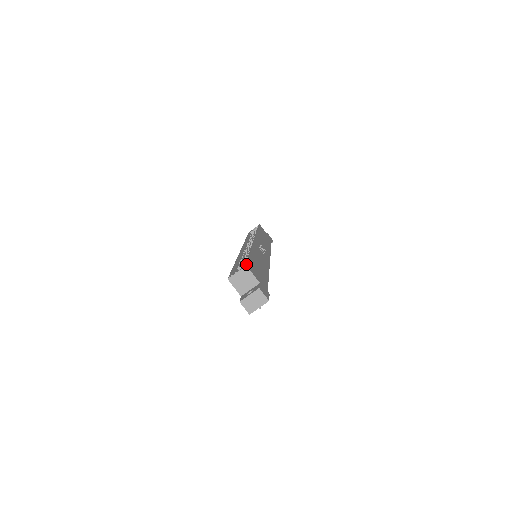
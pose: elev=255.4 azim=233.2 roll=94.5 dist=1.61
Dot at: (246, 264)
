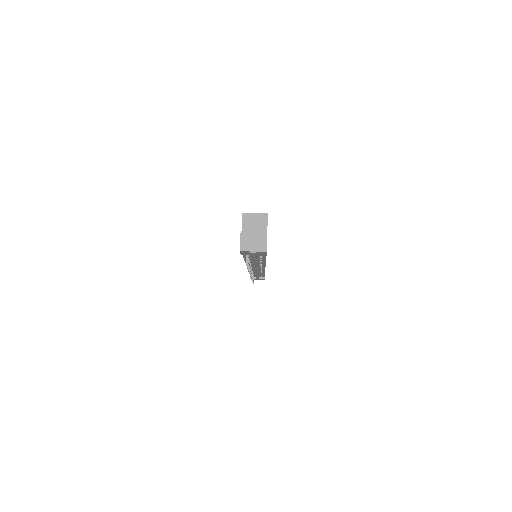
Dot at: (267, 214)
